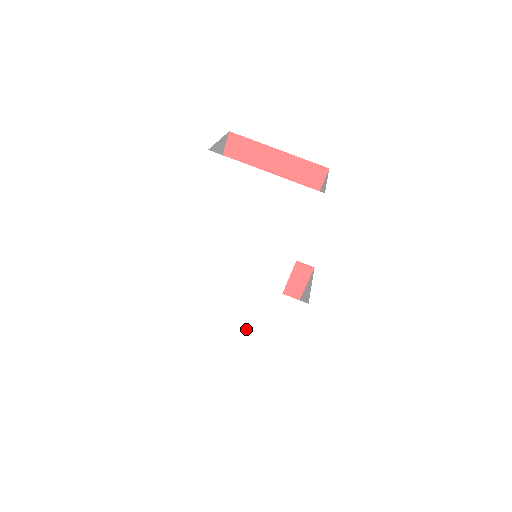
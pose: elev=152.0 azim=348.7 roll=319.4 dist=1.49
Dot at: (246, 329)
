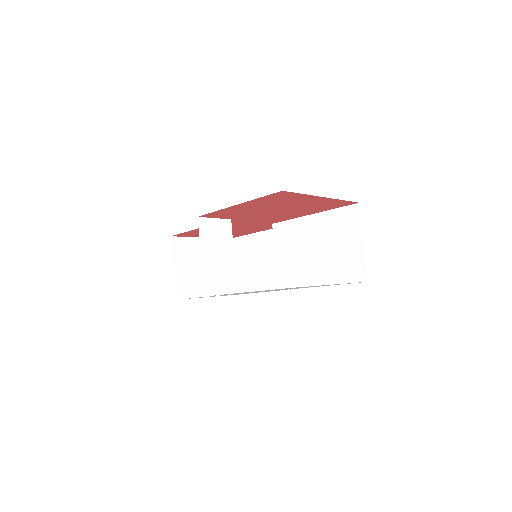
Dot at: occluded
